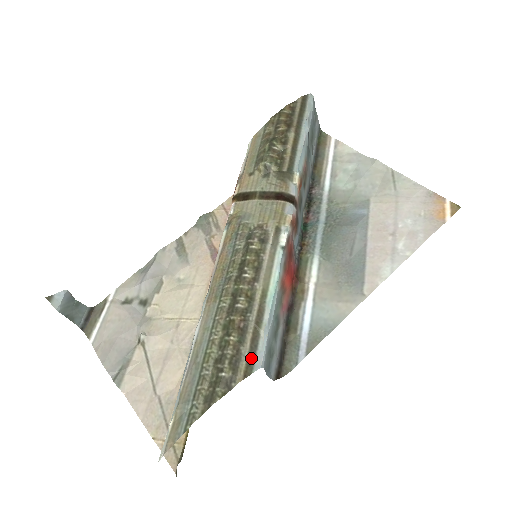
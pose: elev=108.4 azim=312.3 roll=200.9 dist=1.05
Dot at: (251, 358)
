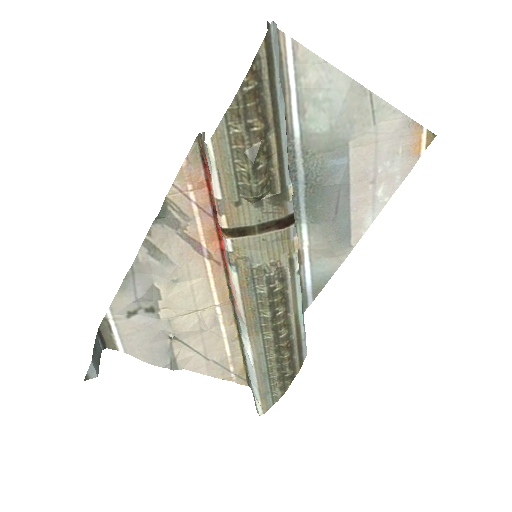
Dot at: (301, 356)
